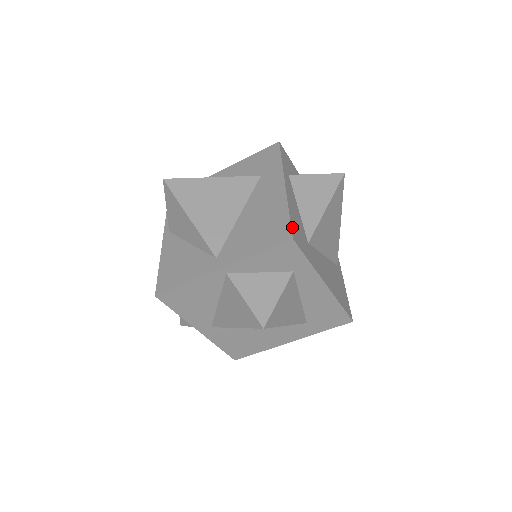
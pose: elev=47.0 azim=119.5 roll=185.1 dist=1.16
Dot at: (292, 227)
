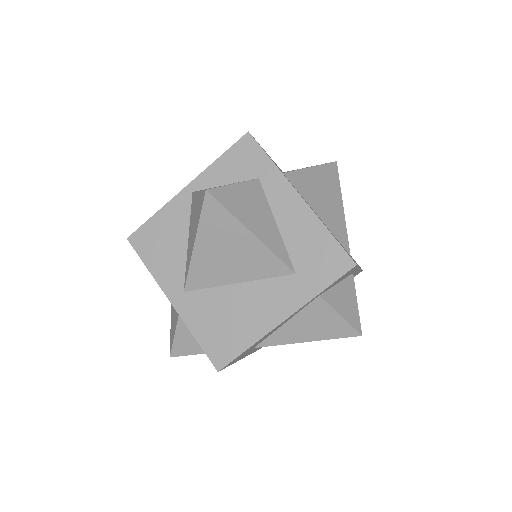
Dot at: occluded
